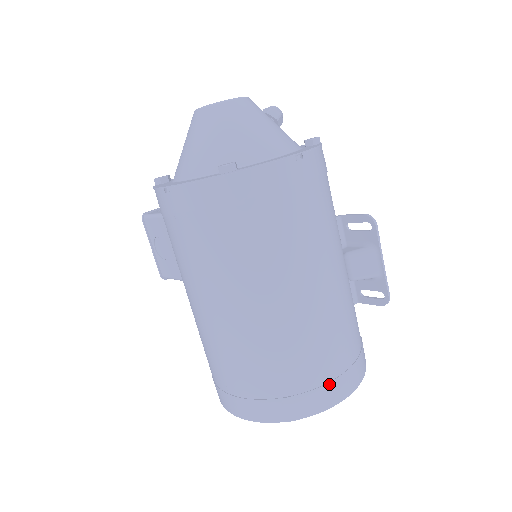
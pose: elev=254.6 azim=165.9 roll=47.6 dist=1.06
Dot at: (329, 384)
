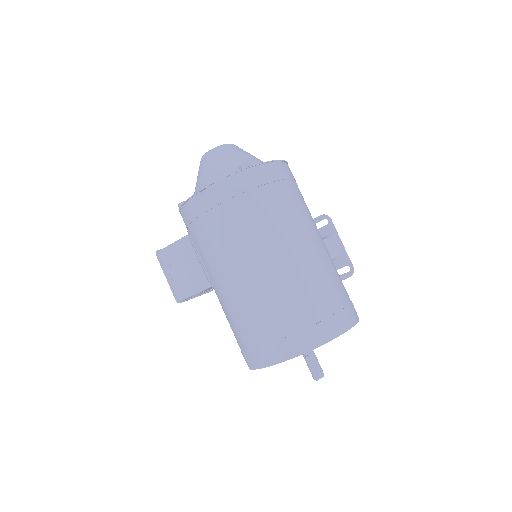
Dot at: (343, 311)
